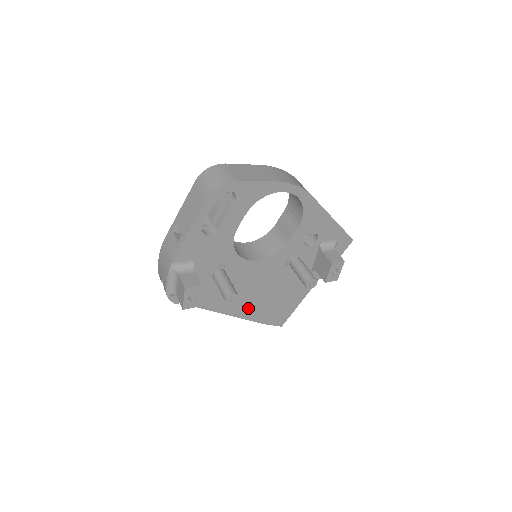
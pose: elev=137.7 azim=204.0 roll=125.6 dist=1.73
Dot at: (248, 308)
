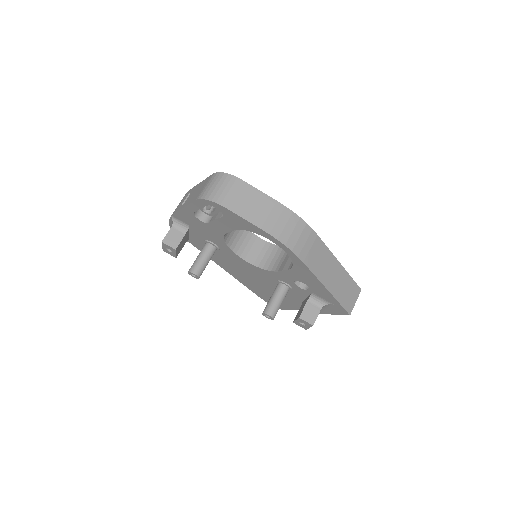
Dot at: (244, 279)
